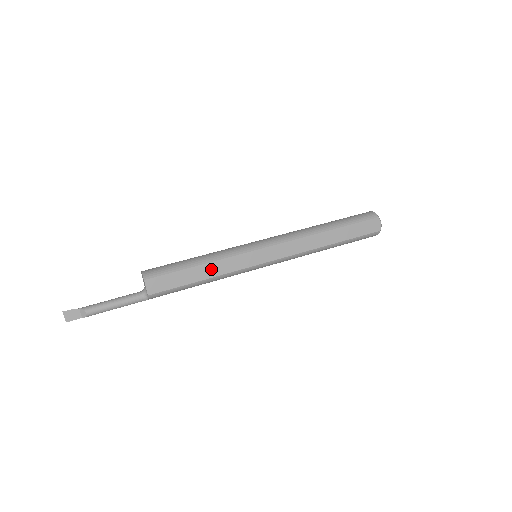
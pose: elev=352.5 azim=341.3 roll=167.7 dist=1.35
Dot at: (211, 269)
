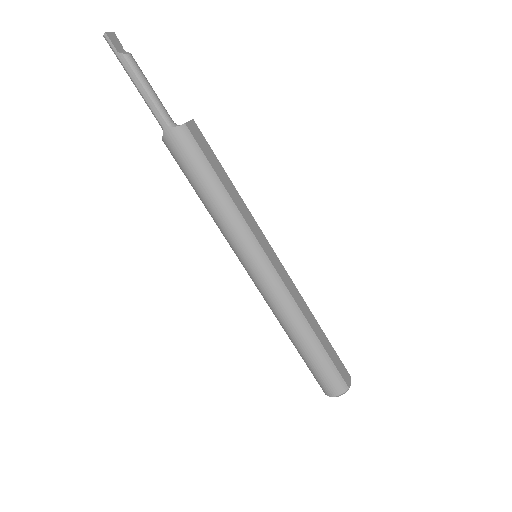
Dot at: (235, 195)
